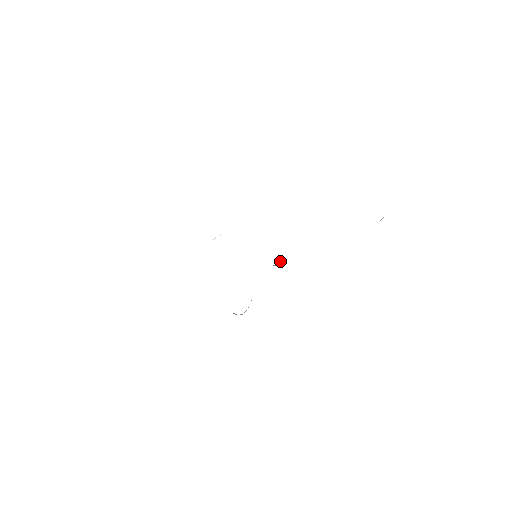
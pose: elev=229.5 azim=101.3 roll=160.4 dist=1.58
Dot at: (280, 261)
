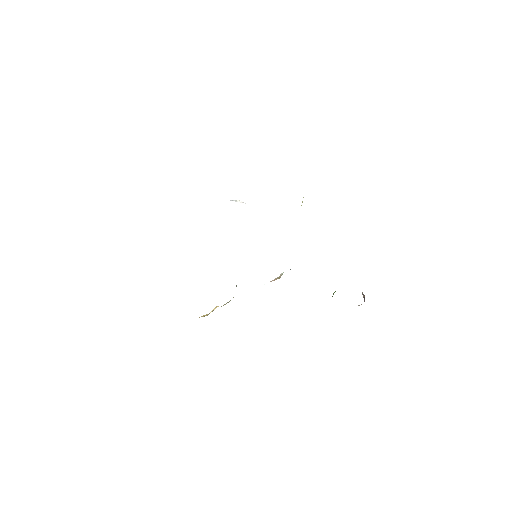
Dot at: occluded
